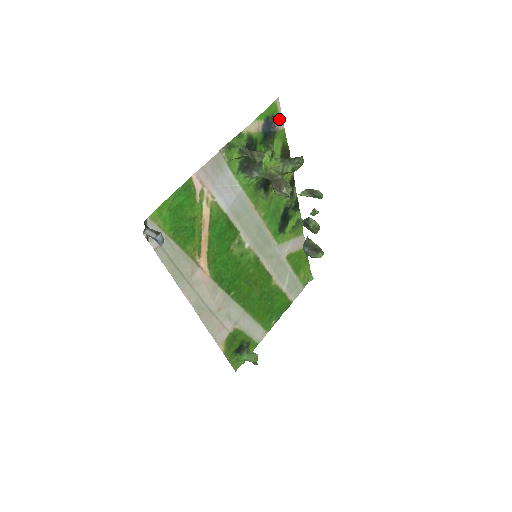
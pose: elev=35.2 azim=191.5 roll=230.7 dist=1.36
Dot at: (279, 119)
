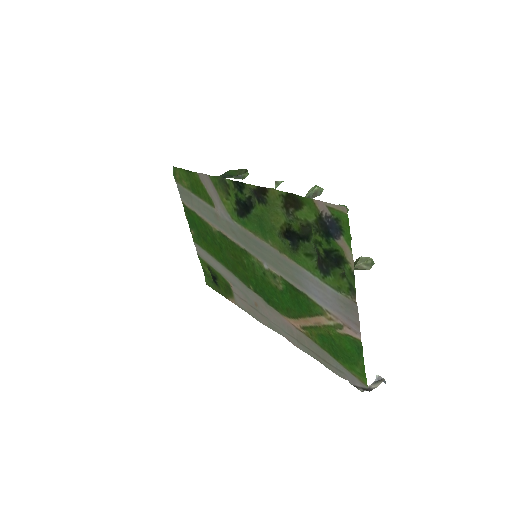
Dot at: (326, 208)
